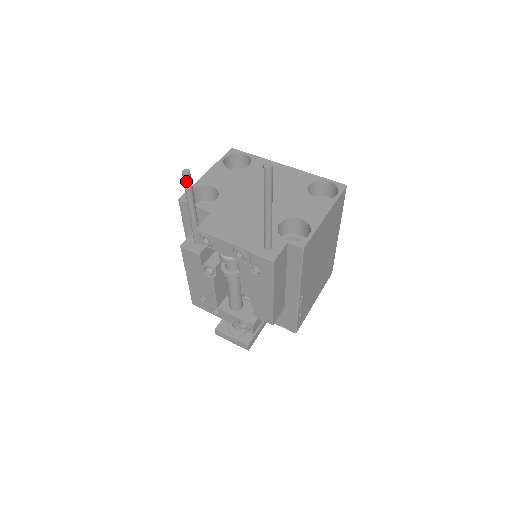
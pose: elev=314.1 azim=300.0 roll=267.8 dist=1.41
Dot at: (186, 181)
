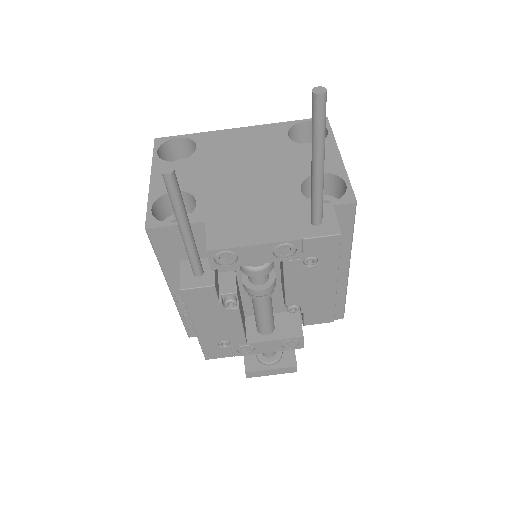
Dot at: (173, 185)
